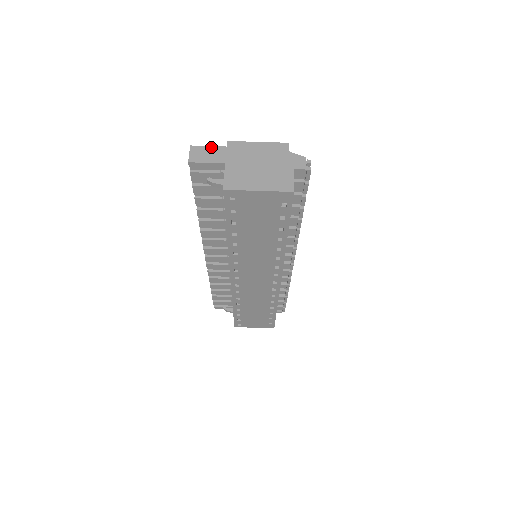
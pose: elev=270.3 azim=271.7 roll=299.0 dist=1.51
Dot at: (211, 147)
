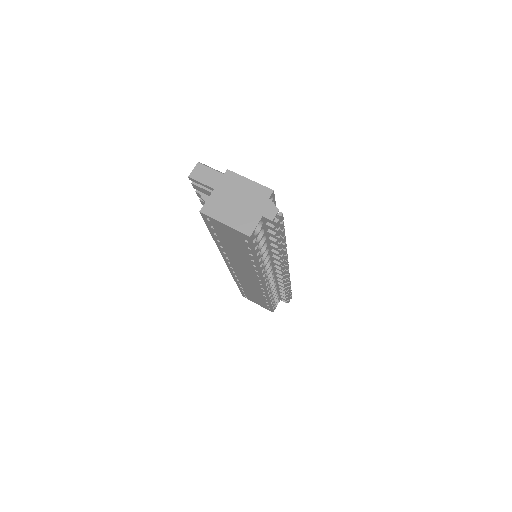
Dot at: (212, 170)
